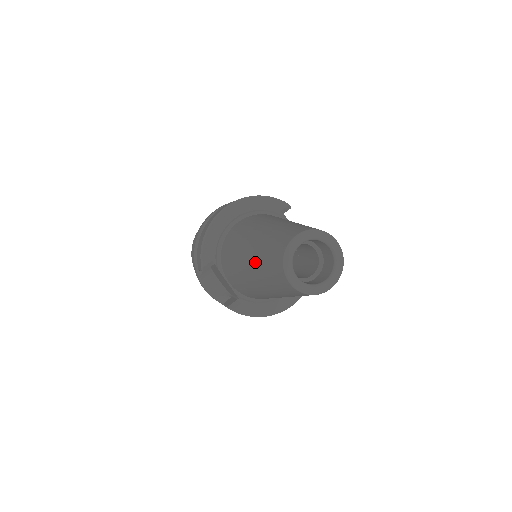
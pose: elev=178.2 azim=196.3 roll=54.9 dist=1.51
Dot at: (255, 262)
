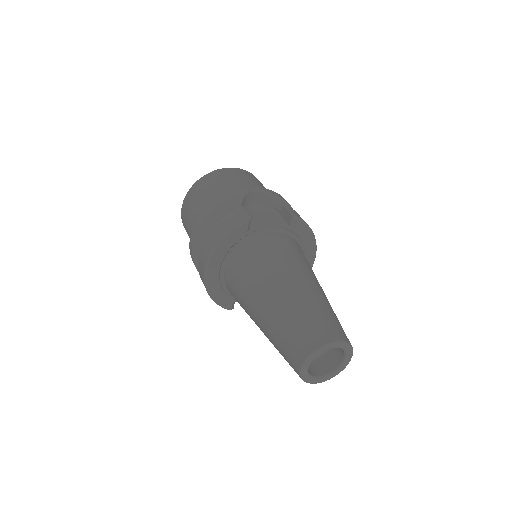
Dot at: occluded
